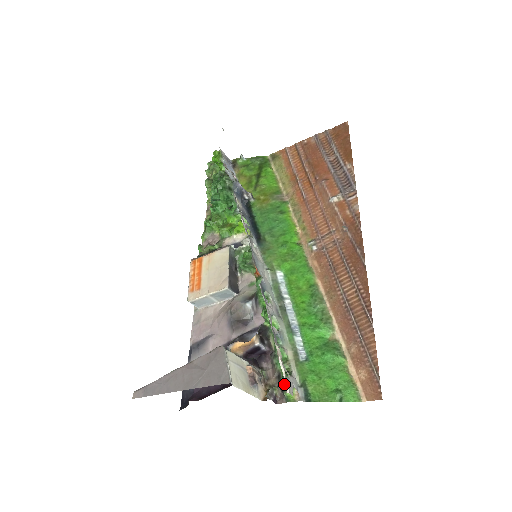
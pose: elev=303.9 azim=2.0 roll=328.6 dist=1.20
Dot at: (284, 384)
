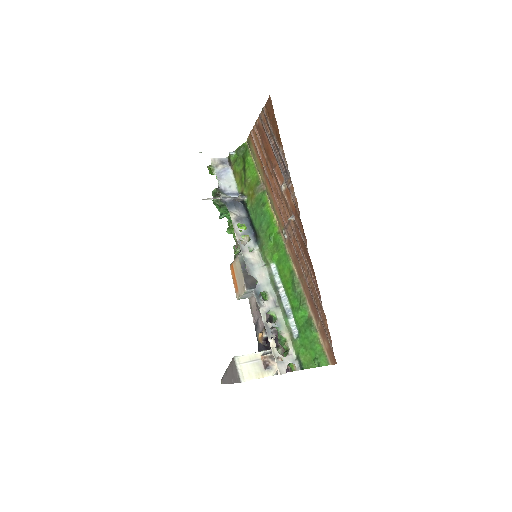
Dot at: occluded
